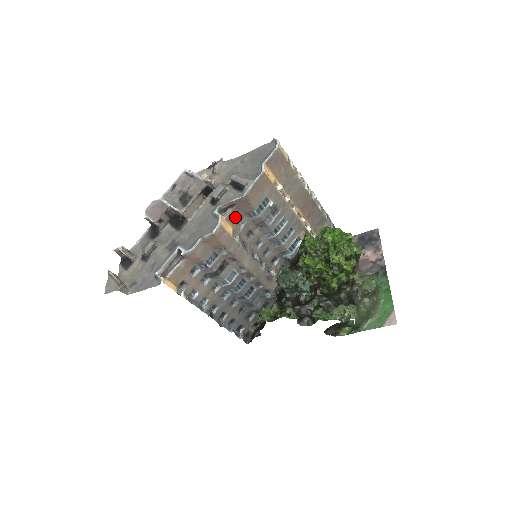
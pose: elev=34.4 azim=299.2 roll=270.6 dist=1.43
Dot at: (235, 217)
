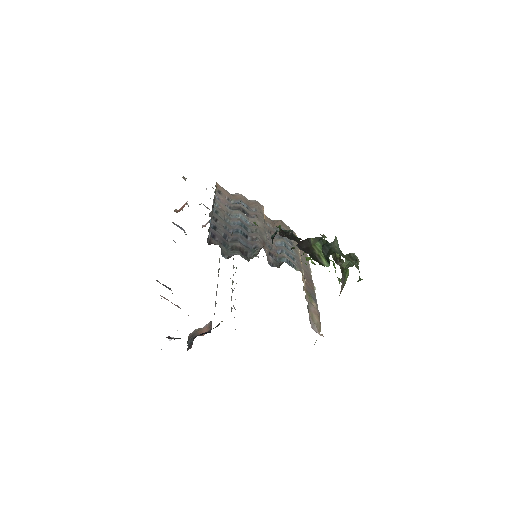
Dot at: (269, 222)
